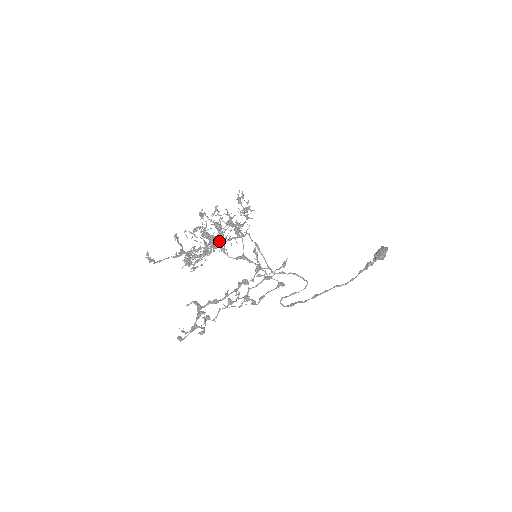
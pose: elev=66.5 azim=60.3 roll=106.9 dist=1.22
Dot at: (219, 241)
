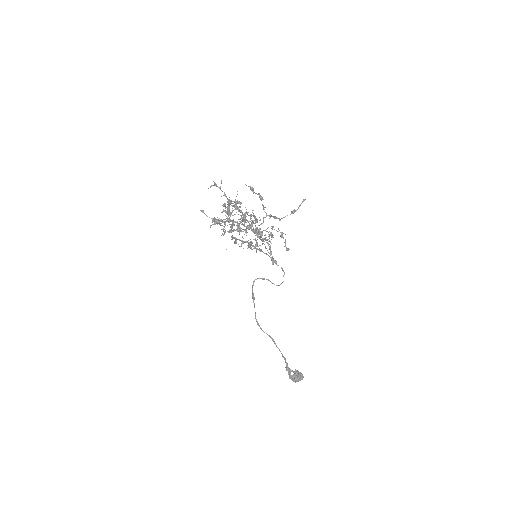
Dot at: occluded
